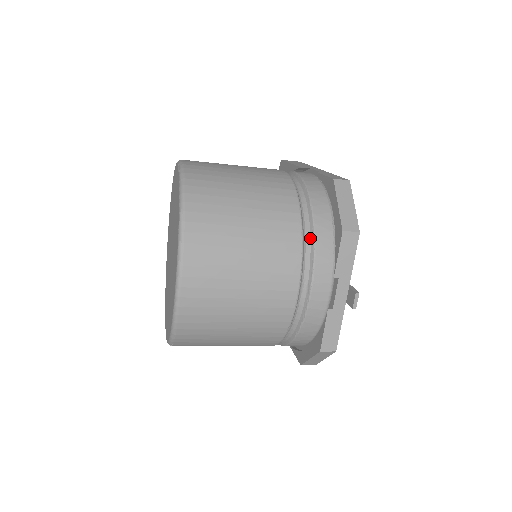
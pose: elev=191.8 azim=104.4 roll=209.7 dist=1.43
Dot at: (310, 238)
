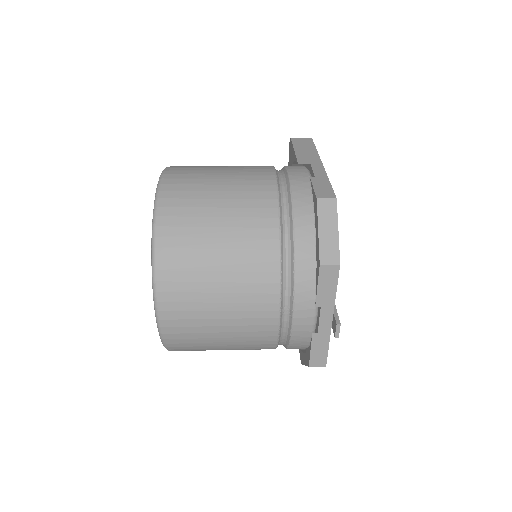
Dot at: (290, 265)
